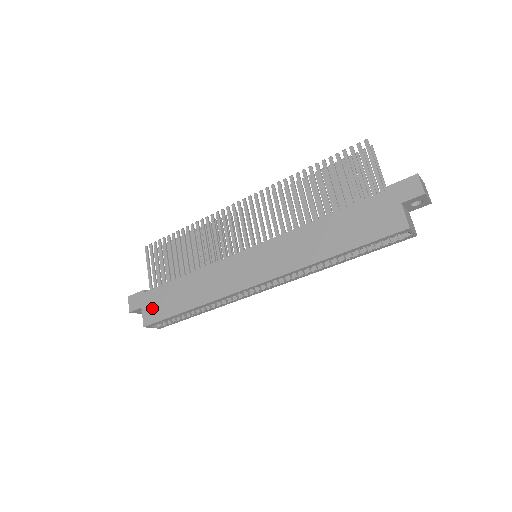
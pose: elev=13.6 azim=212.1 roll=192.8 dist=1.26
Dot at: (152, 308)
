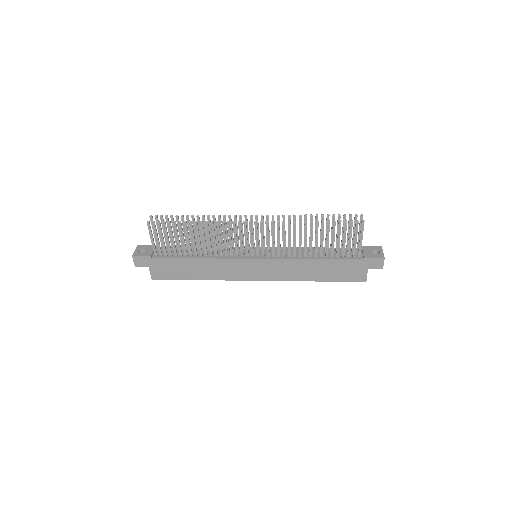
Dot at: (161, 271)
